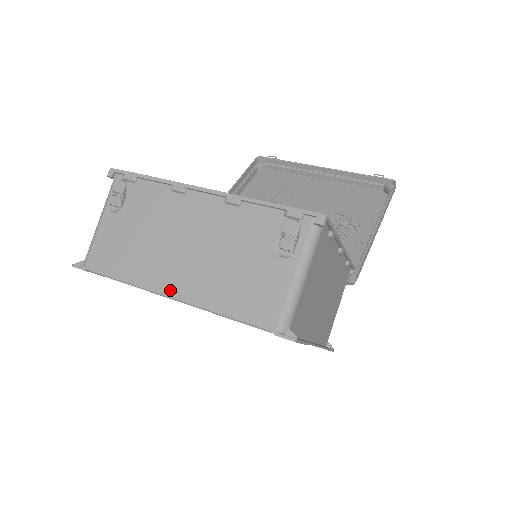
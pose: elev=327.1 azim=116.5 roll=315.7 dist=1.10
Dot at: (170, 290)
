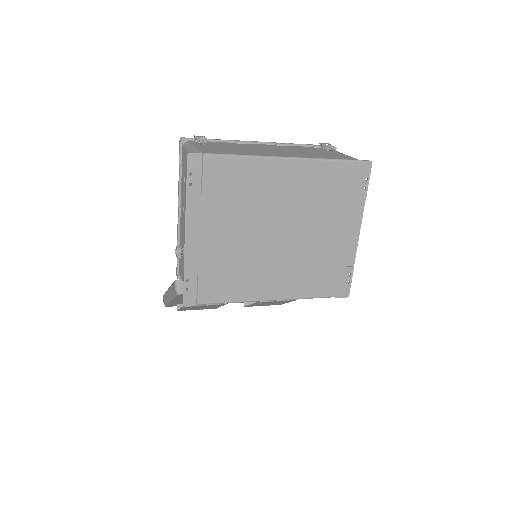
Dot at: (282, 156)
